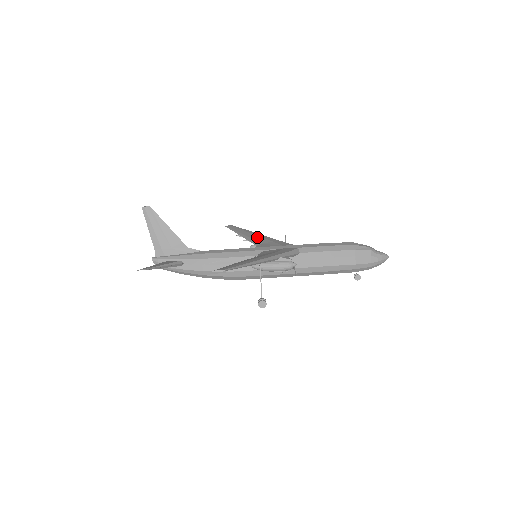
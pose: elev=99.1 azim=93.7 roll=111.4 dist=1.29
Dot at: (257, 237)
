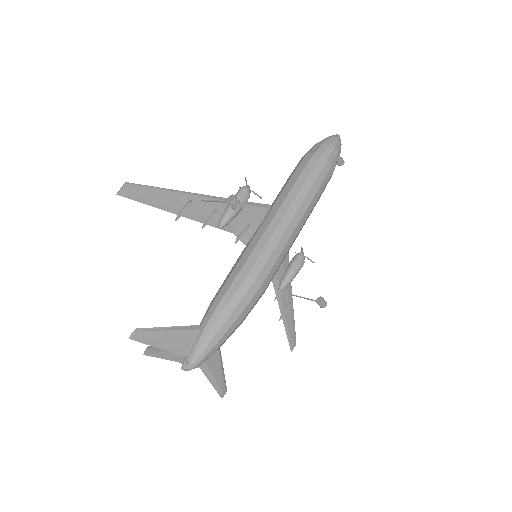
Dot at: occluded
